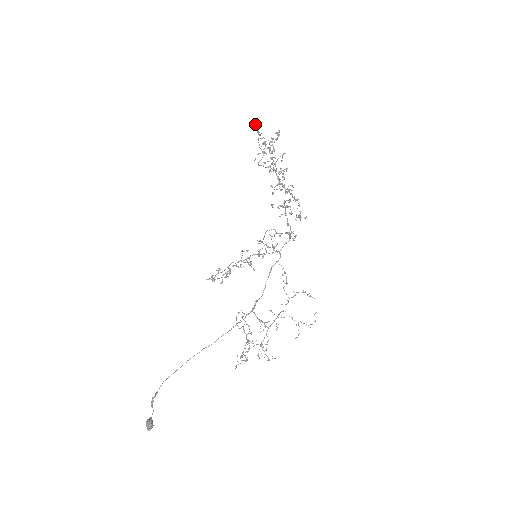
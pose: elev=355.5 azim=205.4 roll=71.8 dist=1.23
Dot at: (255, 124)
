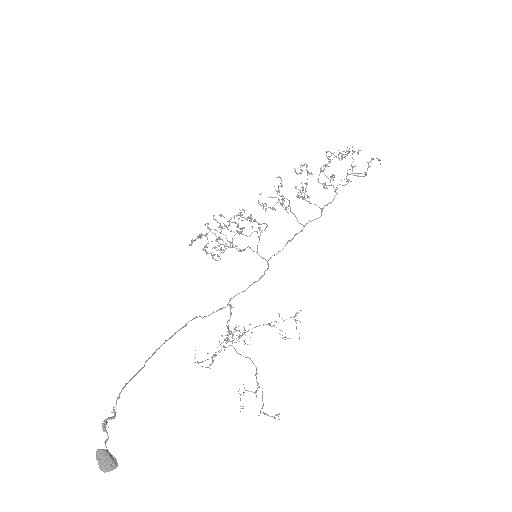
Dot at: (376, 158)
